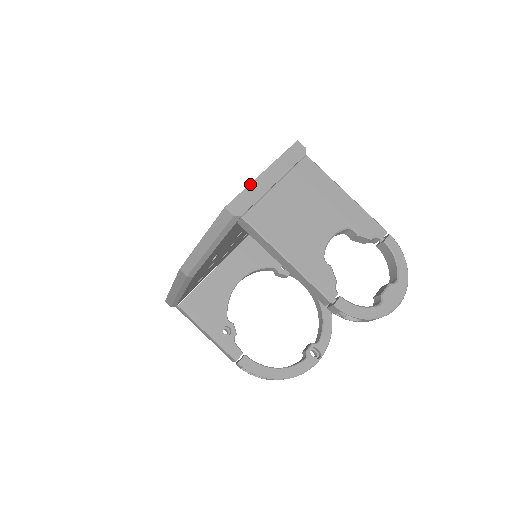
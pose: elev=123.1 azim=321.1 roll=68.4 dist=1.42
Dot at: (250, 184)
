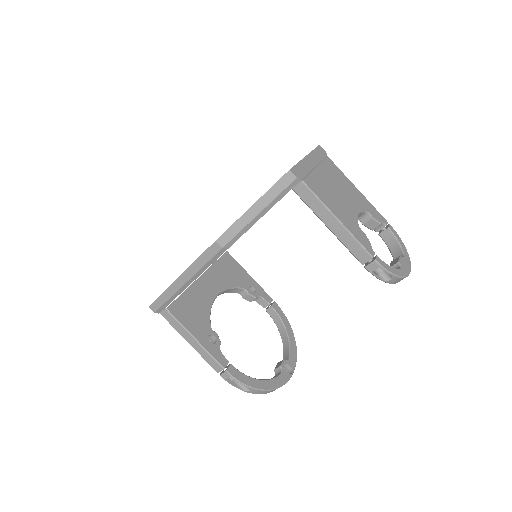
Dot at: (300, 161)
